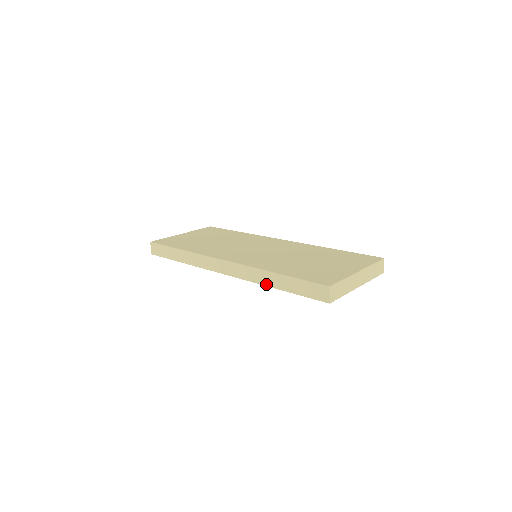
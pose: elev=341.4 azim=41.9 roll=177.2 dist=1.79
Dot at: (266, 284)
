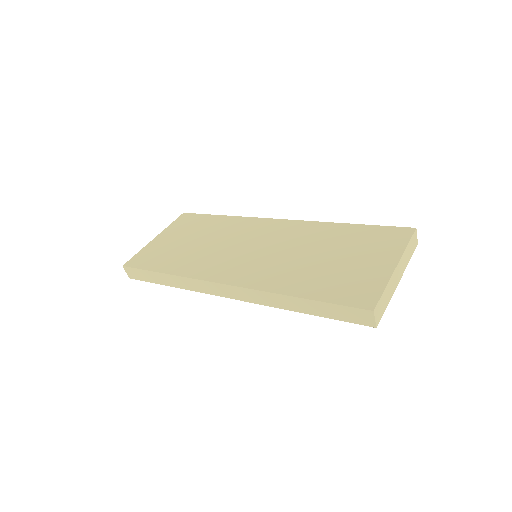
Dot at: (286, 308)
